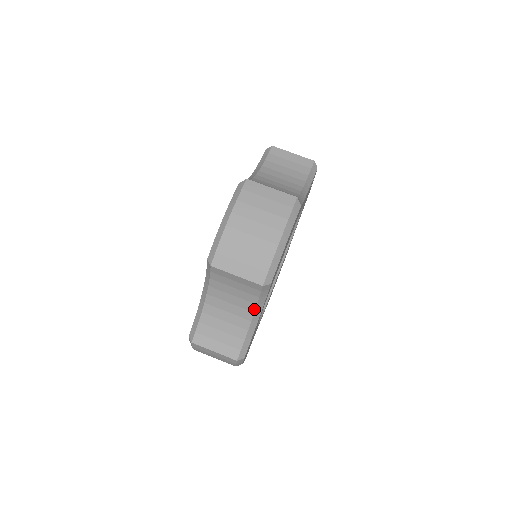
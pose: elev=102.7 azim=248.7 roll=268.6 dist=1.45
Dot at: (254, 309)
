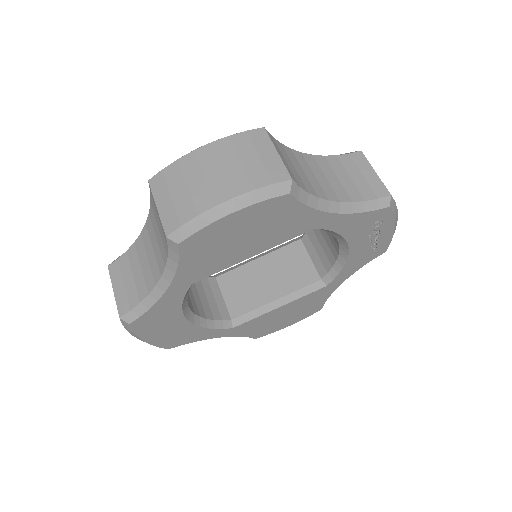
Dot at: (162, 271)
